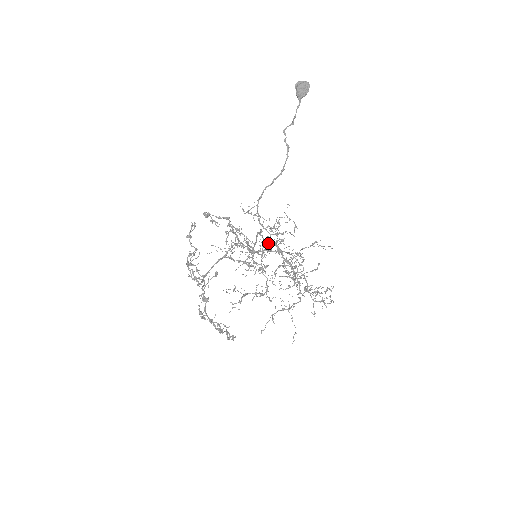
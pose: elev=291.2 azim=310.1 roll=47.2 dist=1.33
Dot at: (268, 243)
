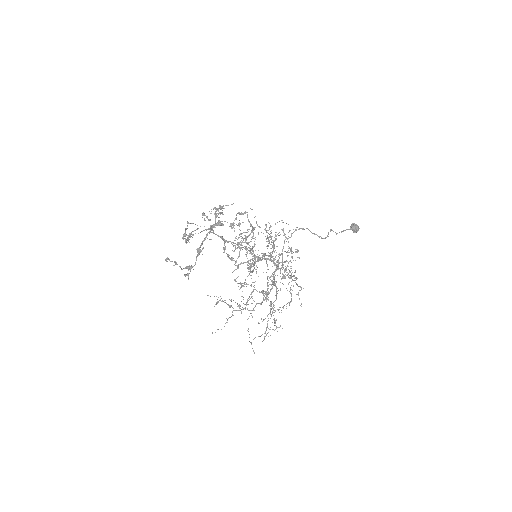
Dot at: occluded
